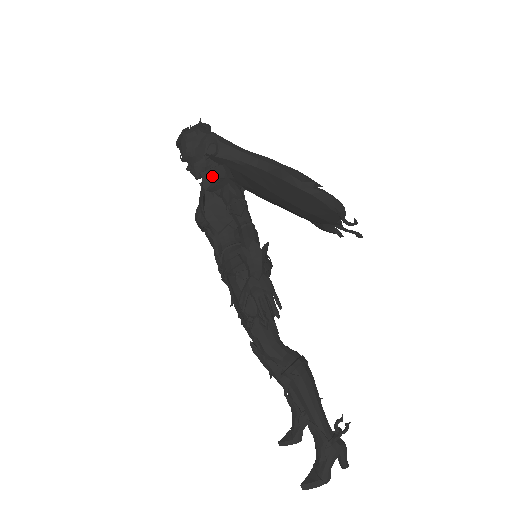
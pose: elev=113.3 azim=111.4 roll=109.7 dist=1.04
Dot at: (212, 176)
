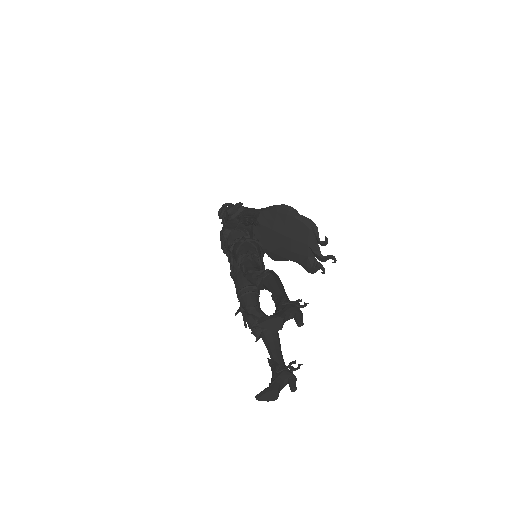
Dot at: occluded
